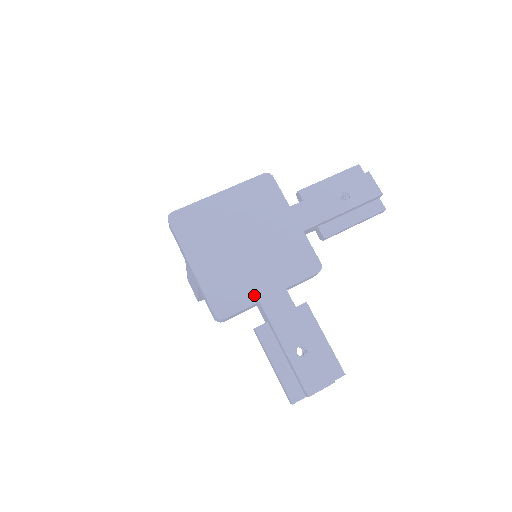
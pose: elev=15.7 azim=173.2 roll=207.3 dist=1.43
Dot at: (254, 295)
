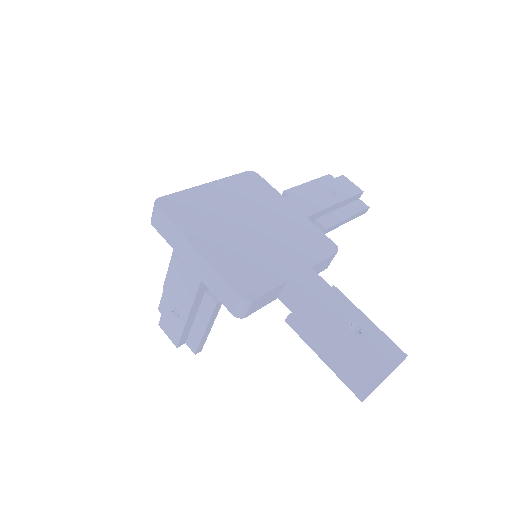
Dot at: (279, 274)
